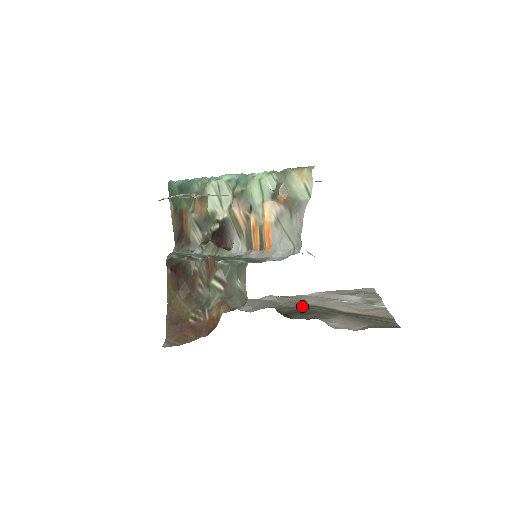
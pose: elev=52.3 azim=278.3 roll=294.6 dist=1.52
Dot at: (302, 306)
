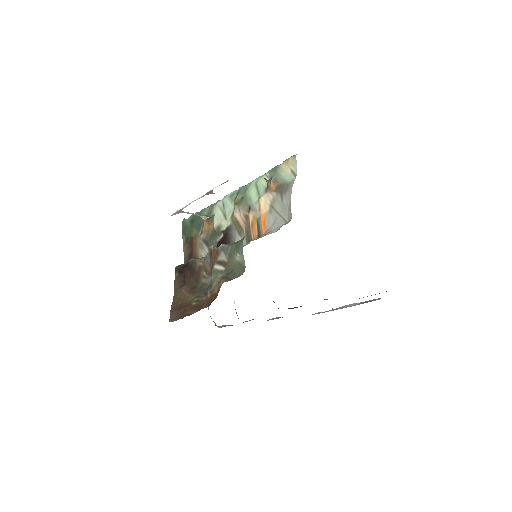
Dot at: occluded
